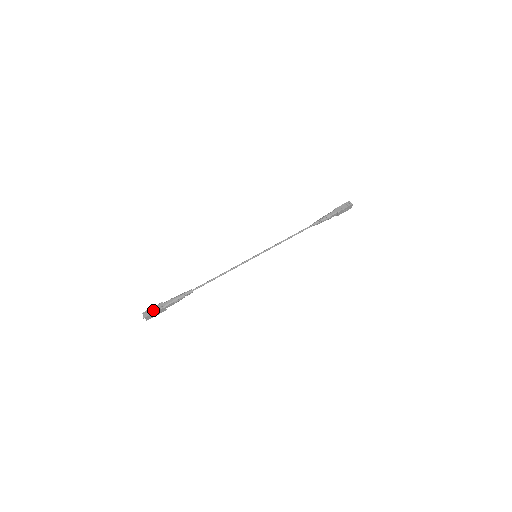
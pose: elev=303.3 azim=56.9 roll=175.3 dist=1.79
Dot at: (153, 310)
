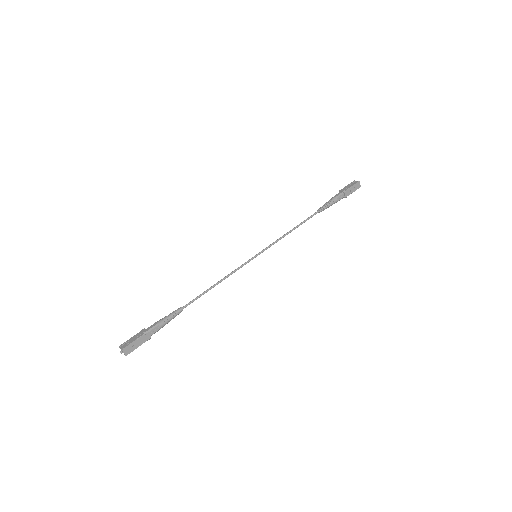
Dot at: (132, 339)
